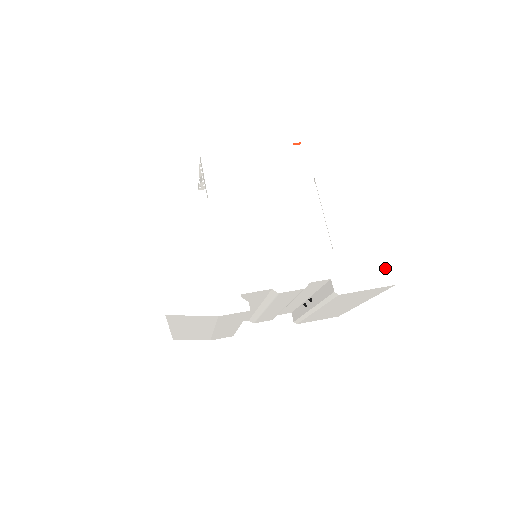
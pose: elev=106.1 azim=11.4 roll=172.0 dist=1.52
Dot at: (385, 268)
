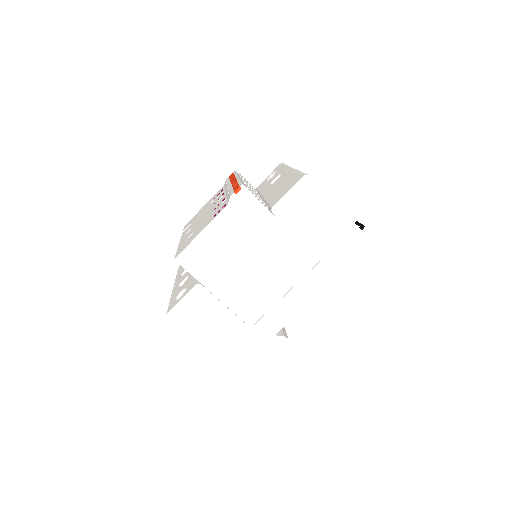
Dot at: (366, 246)
